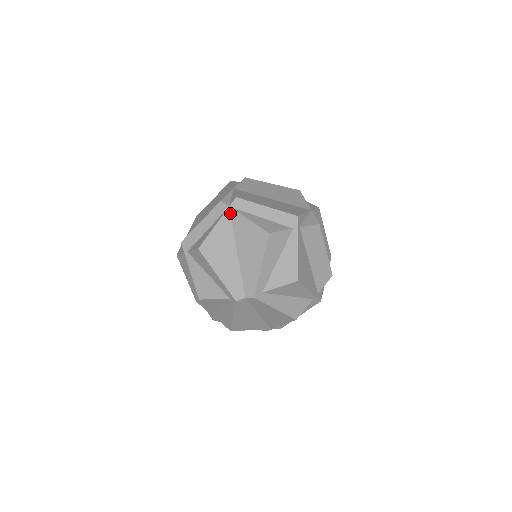
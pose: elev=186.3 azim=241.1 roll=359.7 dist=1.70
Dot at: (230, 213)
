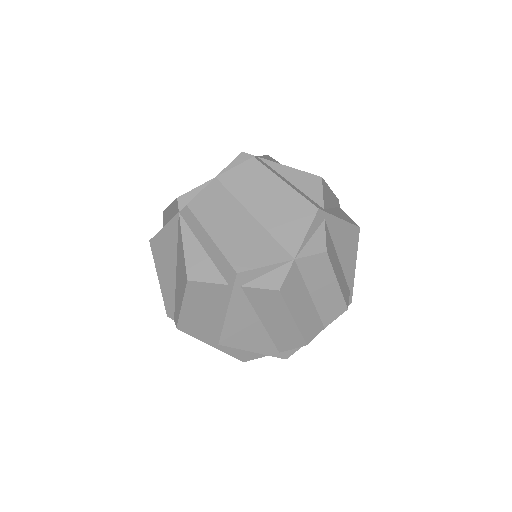
Dot at: (178, 221)
